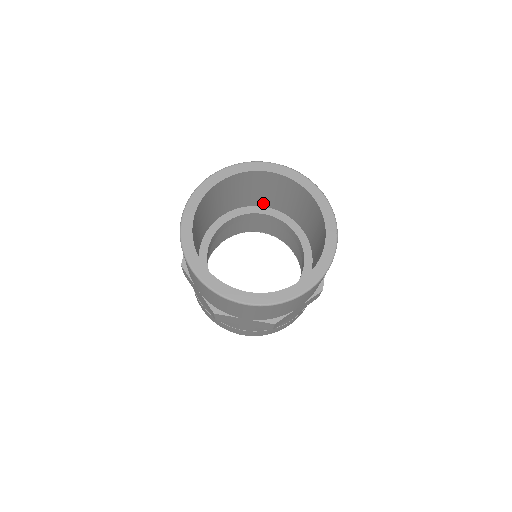
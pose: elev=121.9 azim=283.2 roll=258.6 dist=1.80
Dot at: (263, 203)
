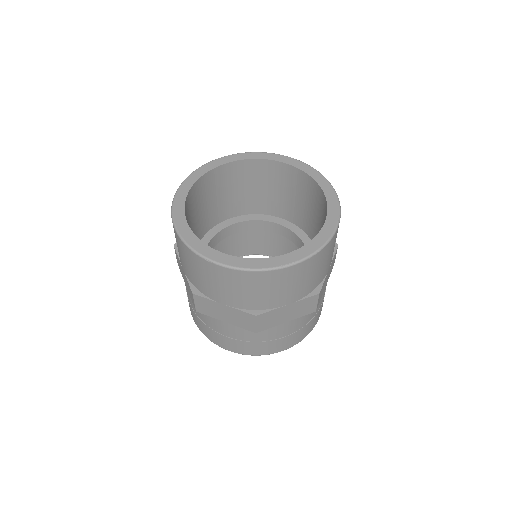
Dot at: (276, 211)
